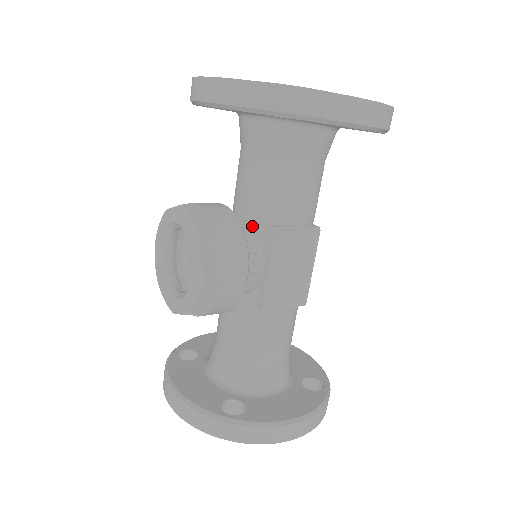
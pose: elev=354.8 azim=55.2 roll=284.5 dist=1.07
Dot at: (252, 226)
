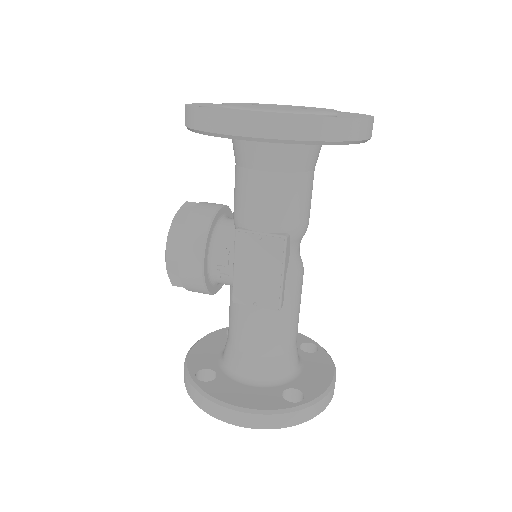
Dot at: (235, 226)
